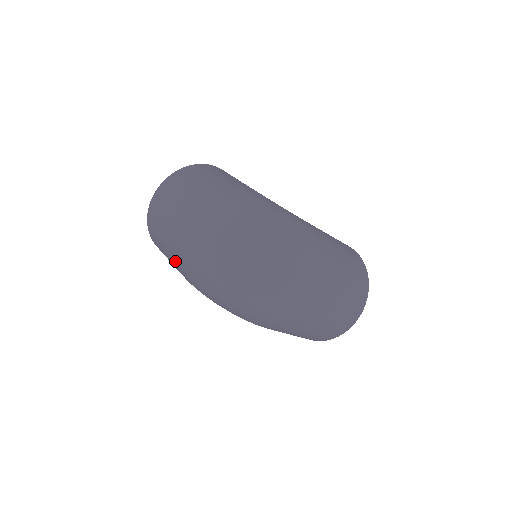
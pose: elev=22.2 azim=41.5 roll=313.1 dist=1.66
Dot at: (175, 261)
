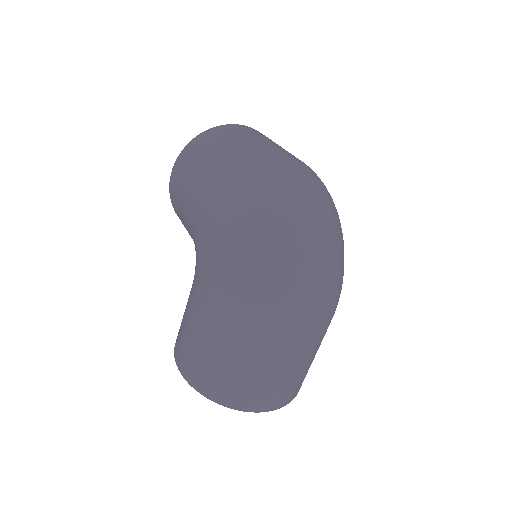
Dot at: (227, 160)
